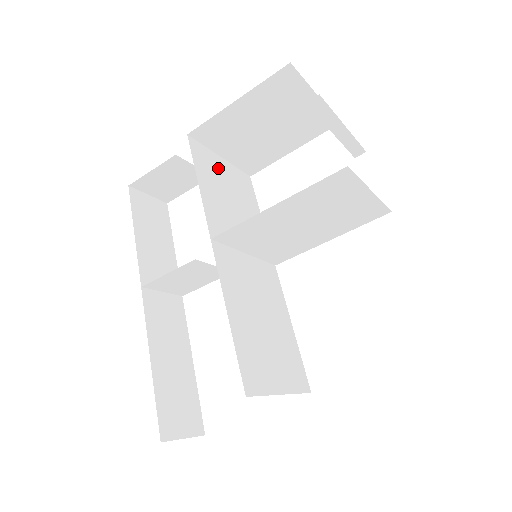
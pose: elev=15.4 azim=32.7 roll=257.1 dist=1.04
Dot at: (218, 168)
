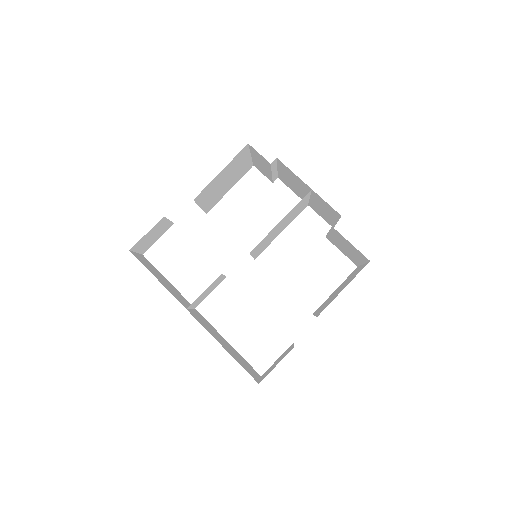
Dot at: occluded
